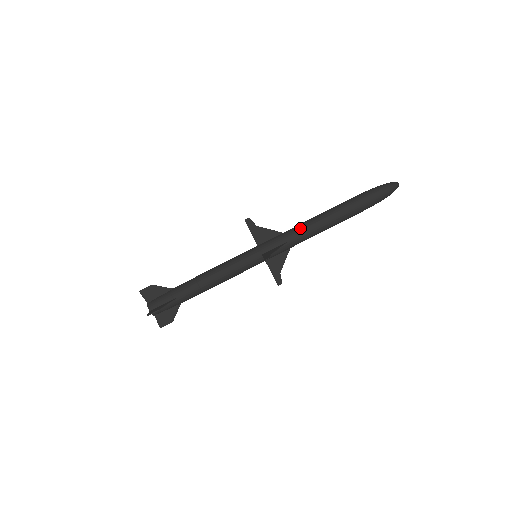
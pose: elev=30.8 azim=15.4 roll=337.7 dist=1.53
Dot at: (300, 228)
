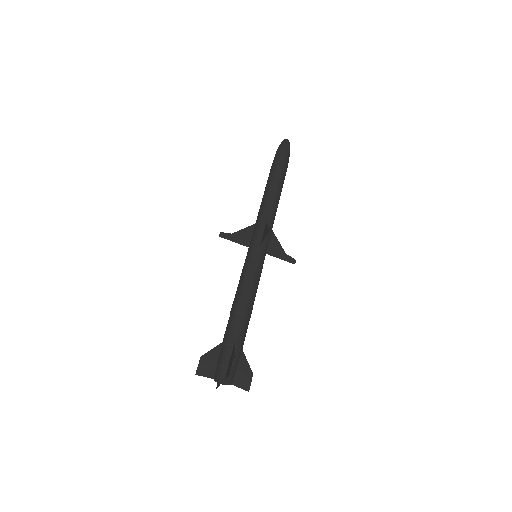
Dot at: (263, 208)
